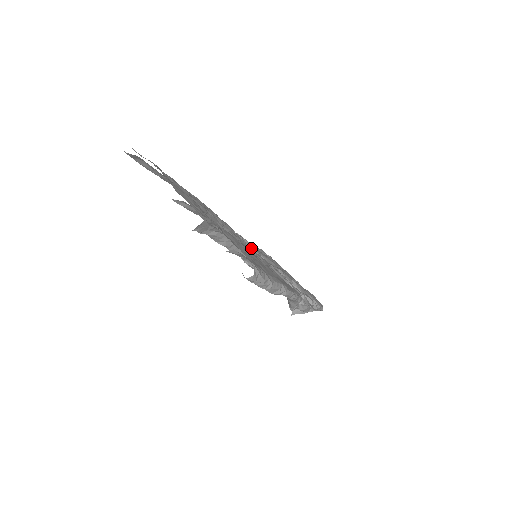
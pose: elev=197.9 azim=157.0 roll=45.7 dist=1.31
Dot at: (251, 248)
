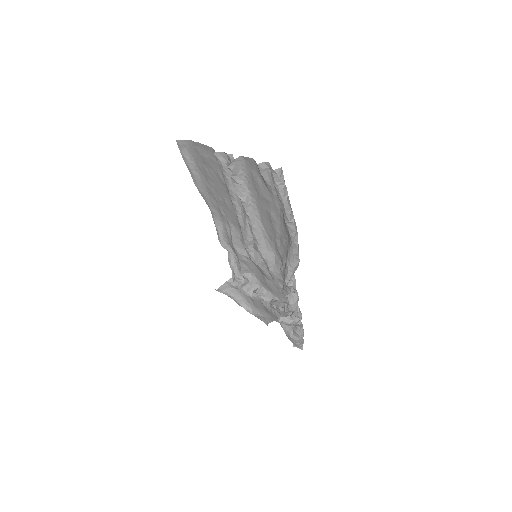
Dot at: occluded
